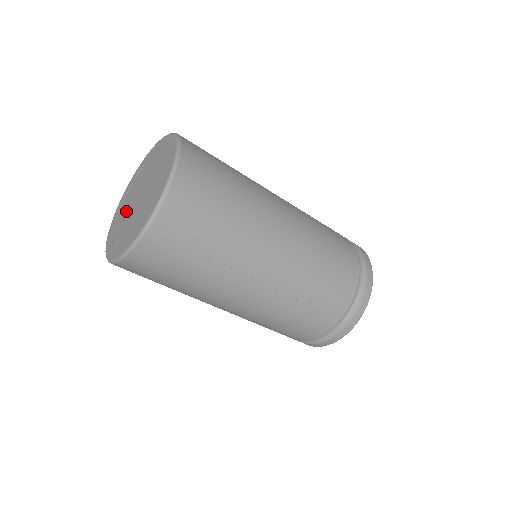
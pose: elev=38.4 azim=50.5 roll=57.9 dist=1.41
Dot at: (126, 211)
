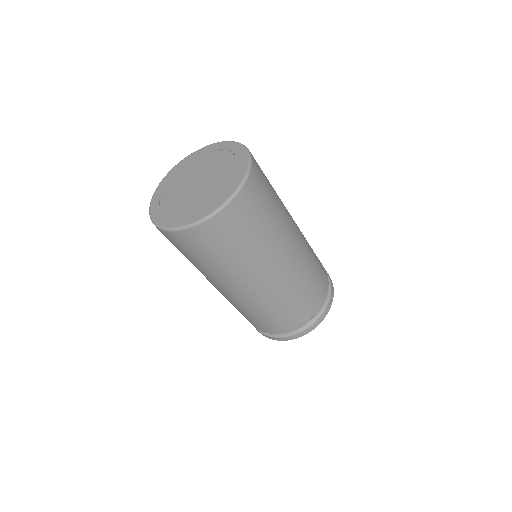
Dot at: (181, 183)
